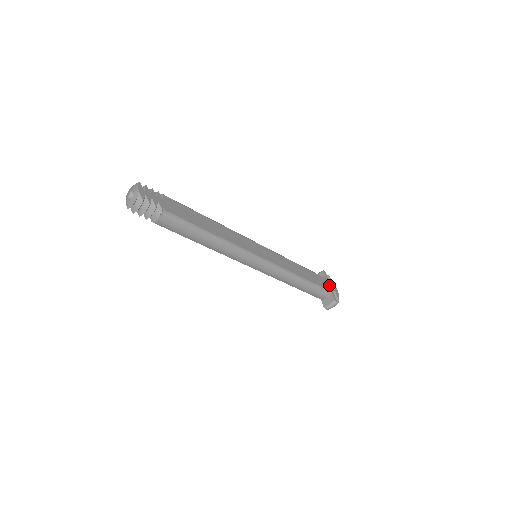
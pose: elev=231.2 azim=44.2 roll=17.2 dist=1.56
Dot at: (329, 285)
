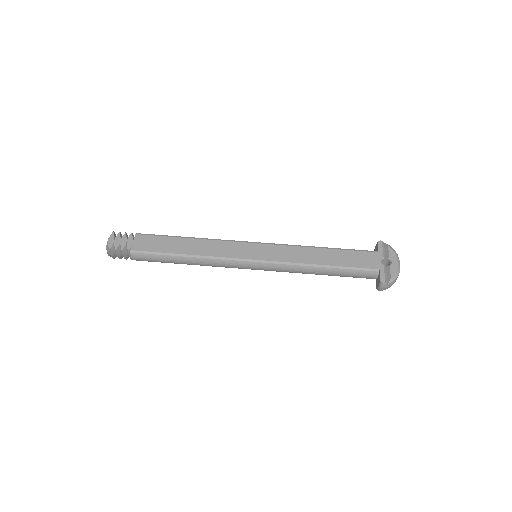
Dot at: (380, 260)
